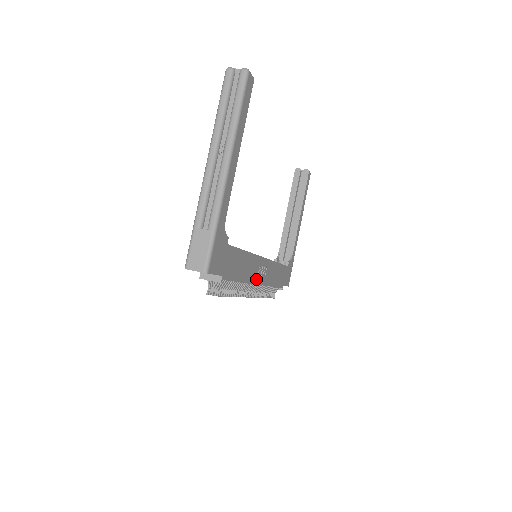
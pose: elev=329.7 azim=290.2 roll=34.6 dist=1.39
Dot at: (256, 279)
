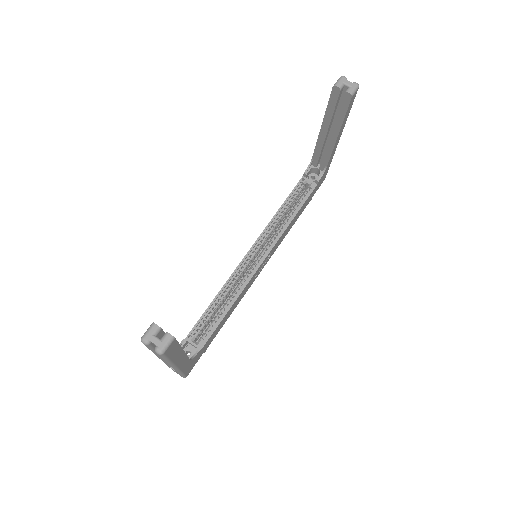
Dot at: (255, 278)
